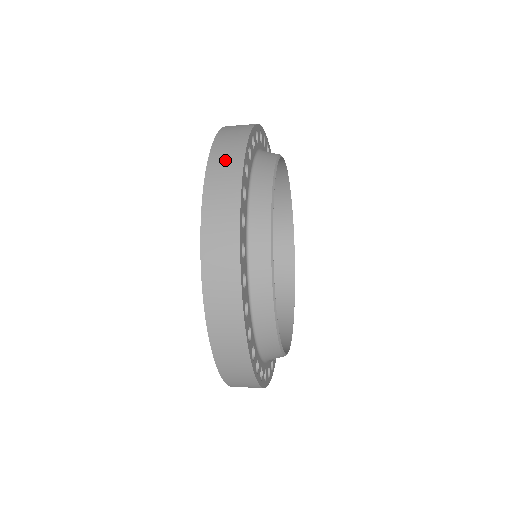
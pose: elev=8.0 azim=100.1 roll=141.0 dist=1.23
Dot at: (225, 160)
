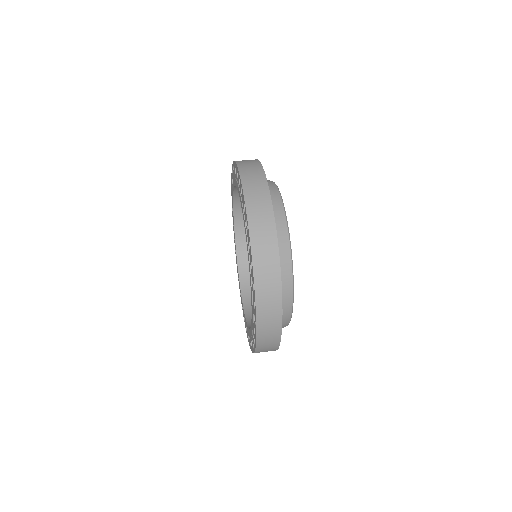
Dot at: (261, 219)
